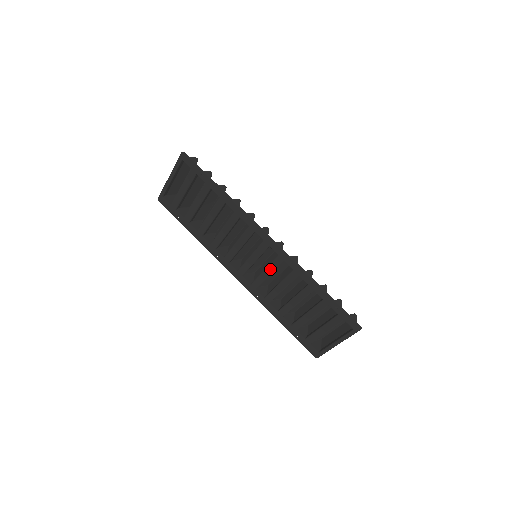
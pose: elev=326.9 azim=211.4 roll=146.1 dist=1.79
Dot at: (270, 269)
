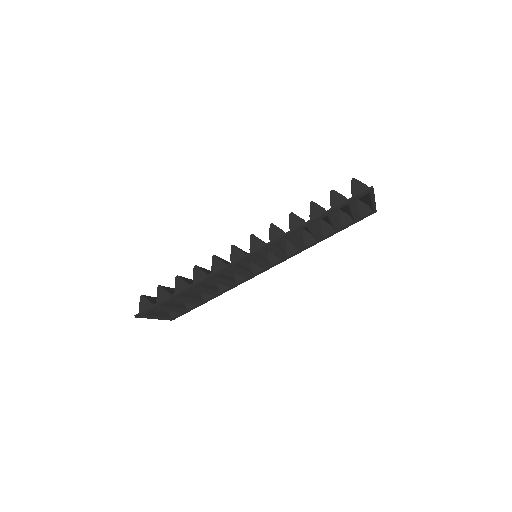
Dot at: (275, 252)
